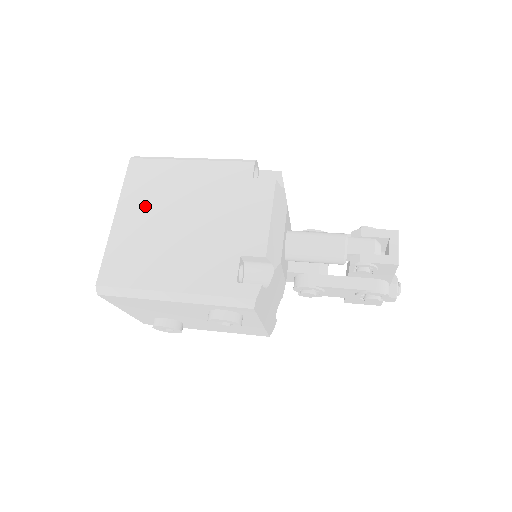
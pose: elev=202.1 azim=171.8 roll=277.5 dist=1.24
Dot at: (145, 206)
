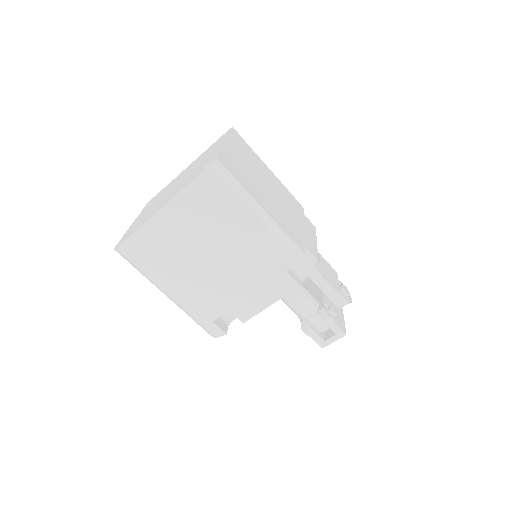
Dot at: (192, 222)
